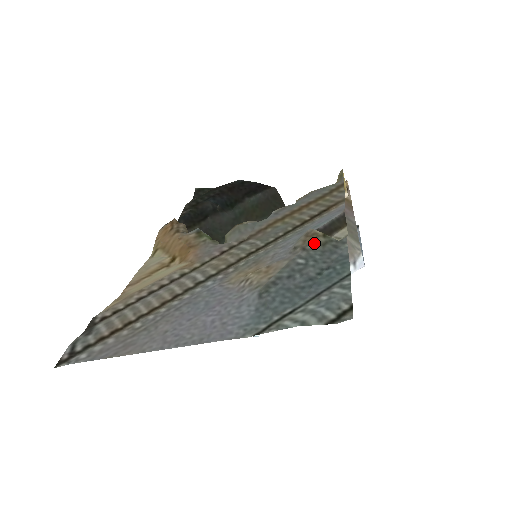
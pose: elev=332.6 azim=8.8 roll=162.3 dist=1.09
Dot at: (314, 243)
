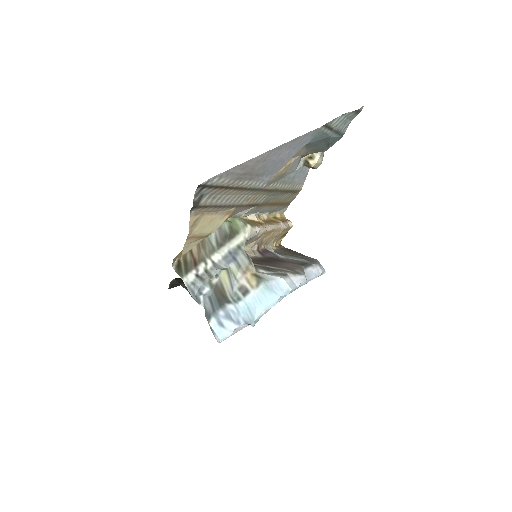
Dot at: (311, 151)
